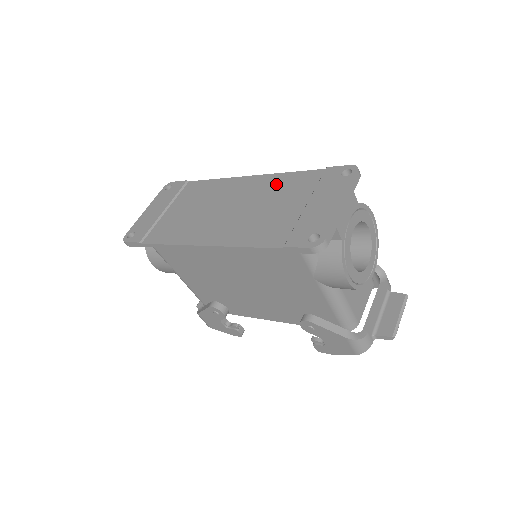
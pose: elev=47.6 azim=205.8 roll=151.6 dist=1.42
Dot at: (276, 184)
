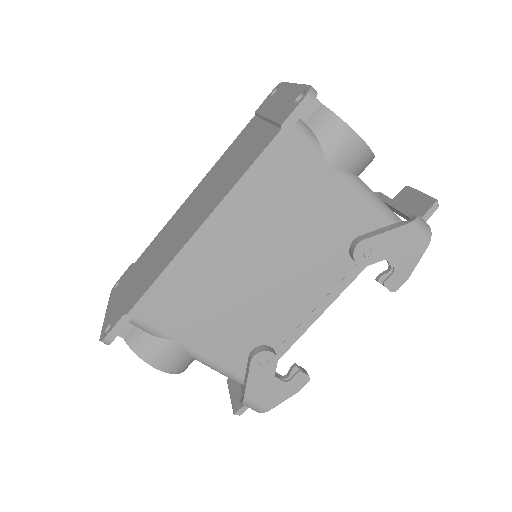
Dot at: (224, 159)
